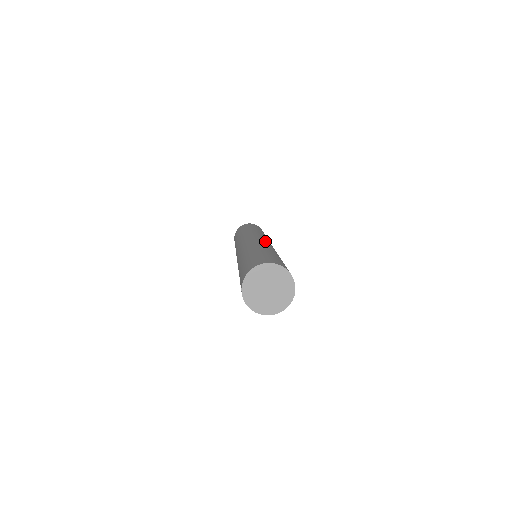
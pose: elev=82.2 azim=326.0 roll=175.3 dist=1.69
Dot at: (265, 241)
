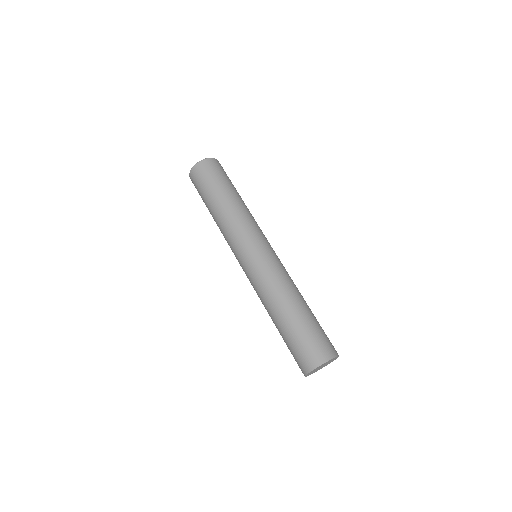
Dot at: (263, 266)
